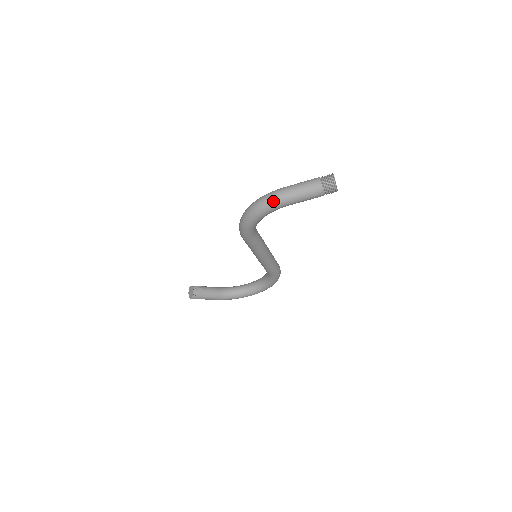
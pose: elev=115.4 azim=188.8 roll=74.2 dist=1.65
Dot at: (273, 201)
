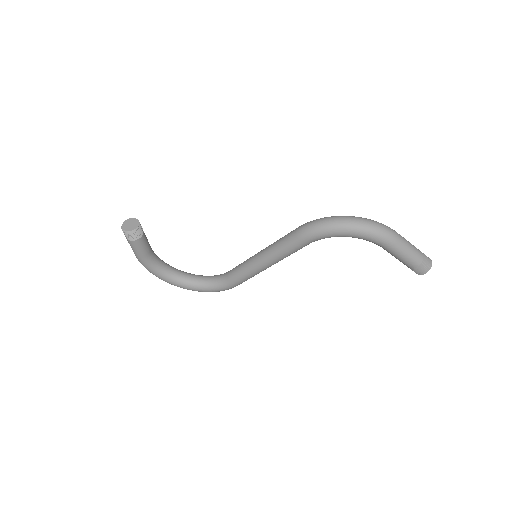
Dot at: (387, 234)
